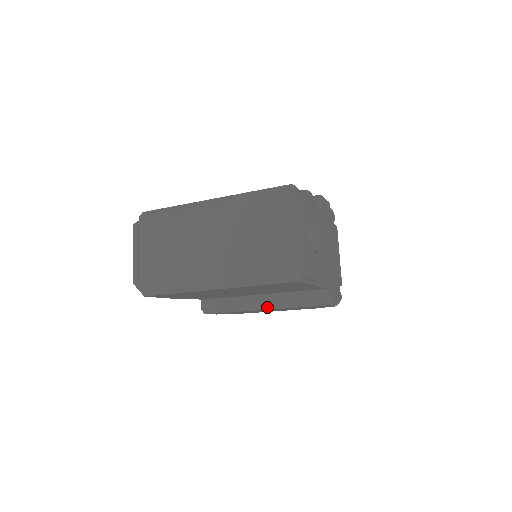
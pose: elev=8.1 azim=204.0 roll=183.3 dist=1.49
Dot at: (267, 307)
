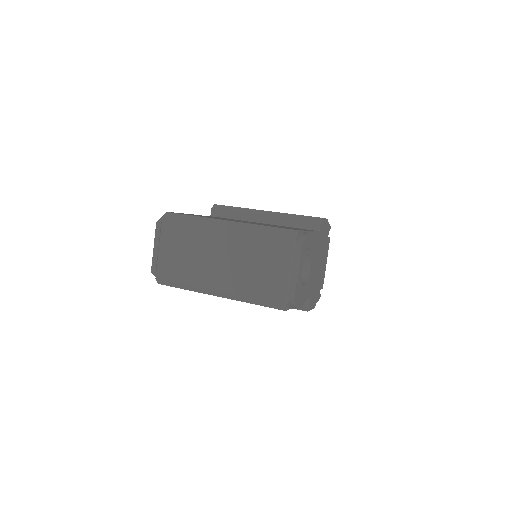
Dot at: occluded
